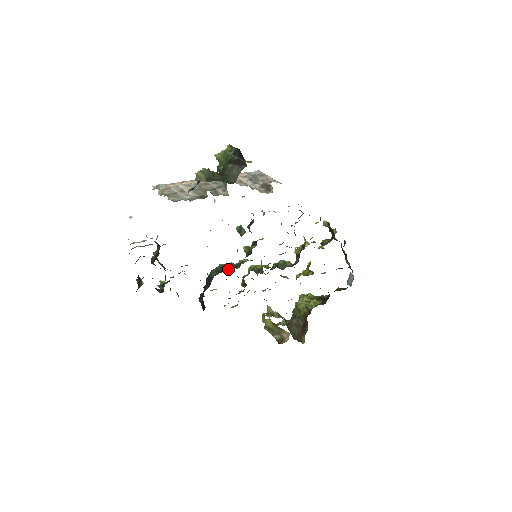
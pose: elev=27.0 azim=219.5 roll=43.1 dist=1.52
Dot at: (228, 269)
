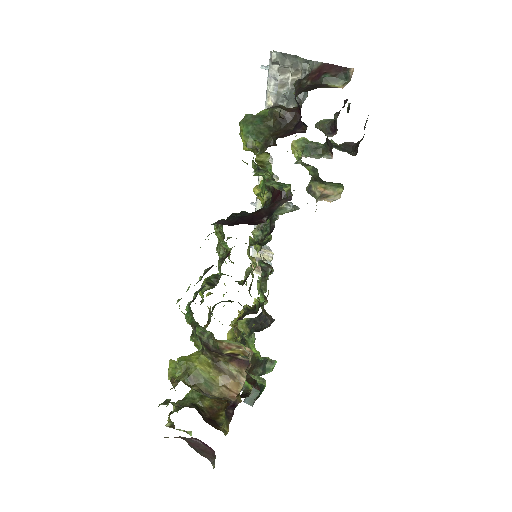
Dot at: occluded
